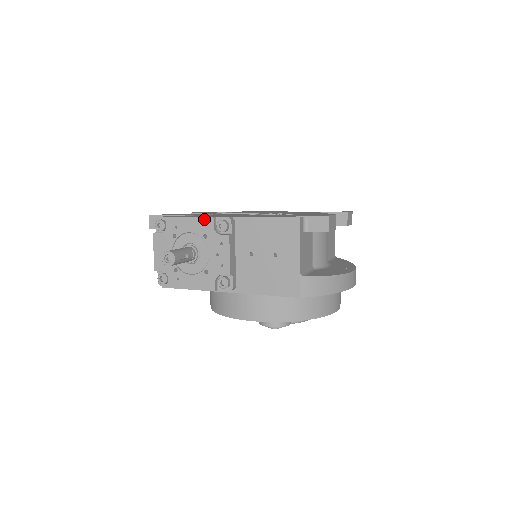
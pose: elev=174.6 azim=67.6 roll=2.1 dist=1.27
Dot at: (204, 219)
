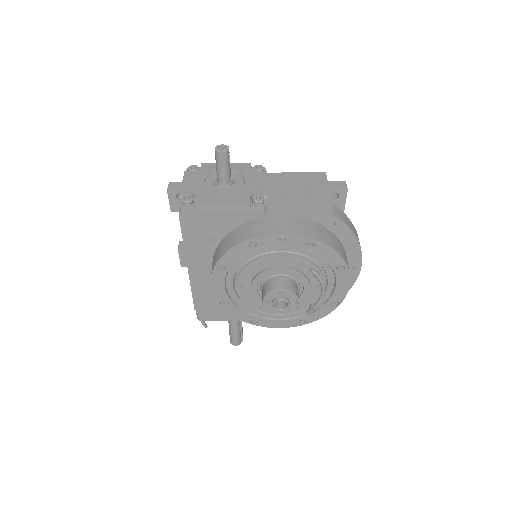
Dot at: (242, 163)
